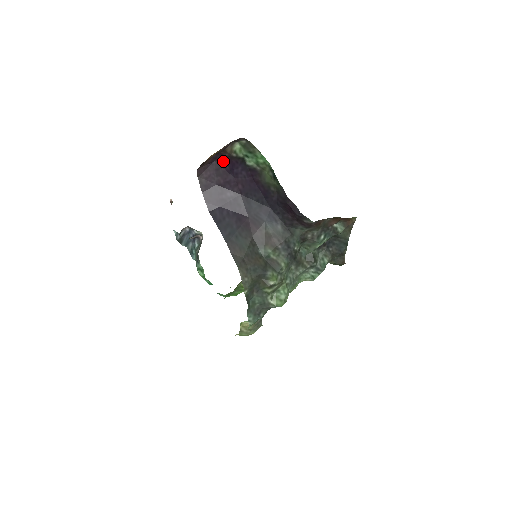
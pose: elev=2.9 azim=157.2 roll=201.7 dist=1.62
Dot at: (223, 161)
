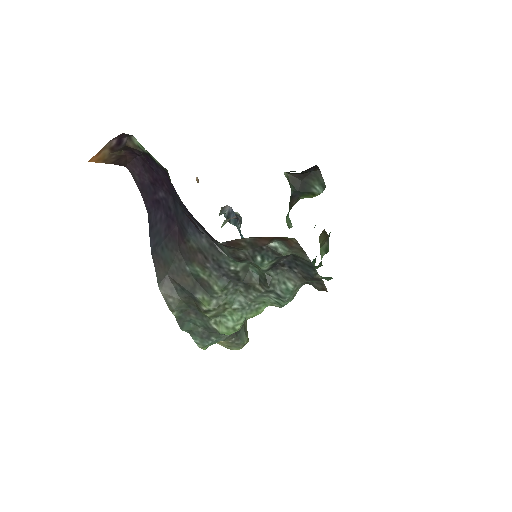
Dot at: (142, 156)
